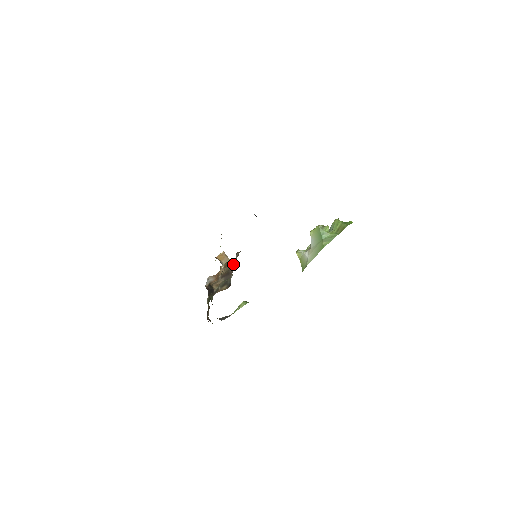
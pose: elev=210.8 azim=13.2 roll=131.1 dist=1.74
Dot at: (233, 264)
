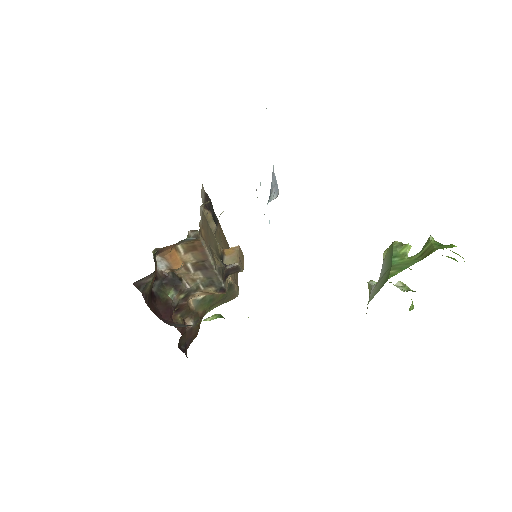
Dot at: (203, 252)
